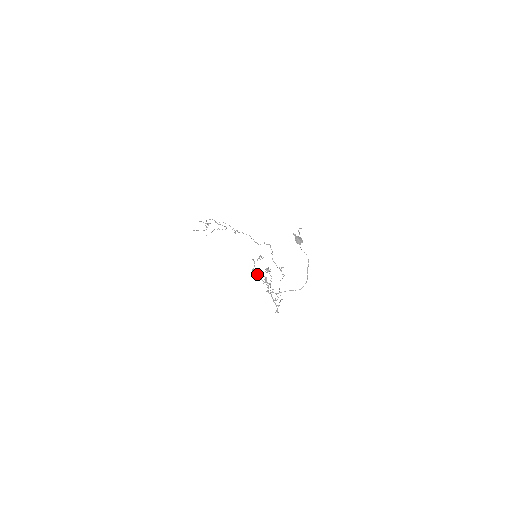
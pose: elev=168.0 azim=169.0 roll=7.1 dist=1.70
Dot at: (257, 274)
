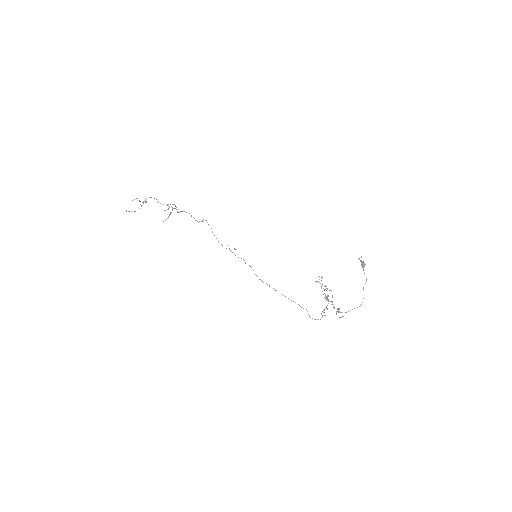
Dot at: occluded
